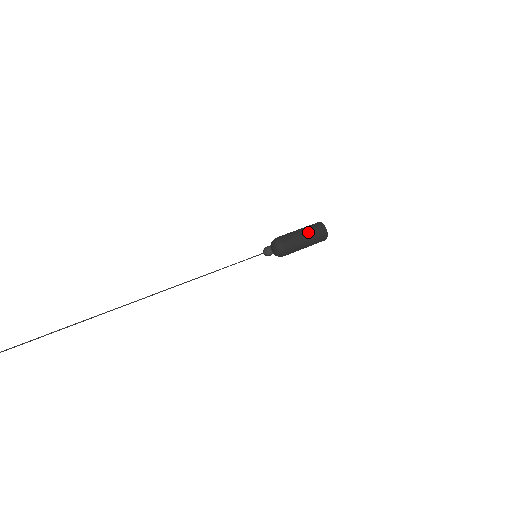
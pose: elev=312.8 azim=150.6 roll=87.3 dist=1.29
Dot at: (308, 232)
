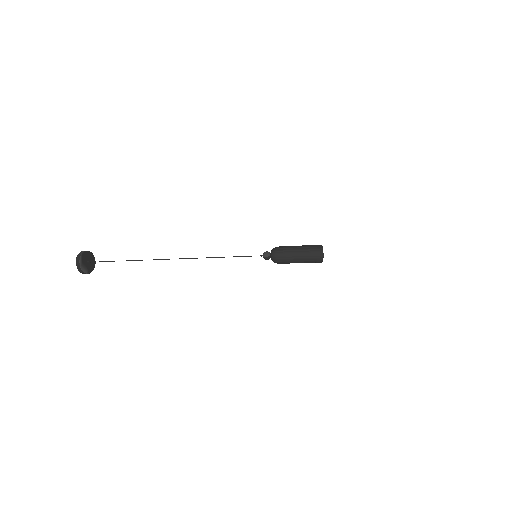
Dot at: (302, 246)
